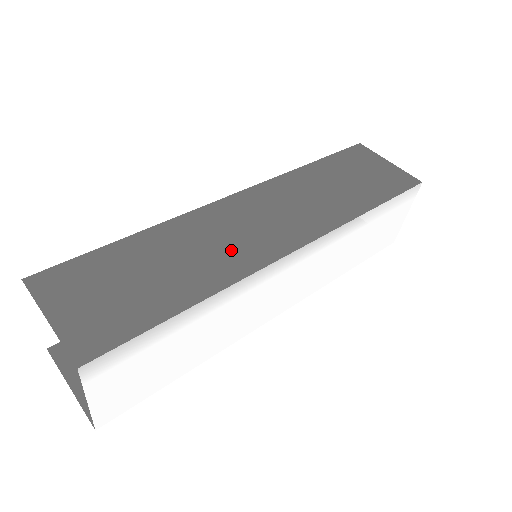
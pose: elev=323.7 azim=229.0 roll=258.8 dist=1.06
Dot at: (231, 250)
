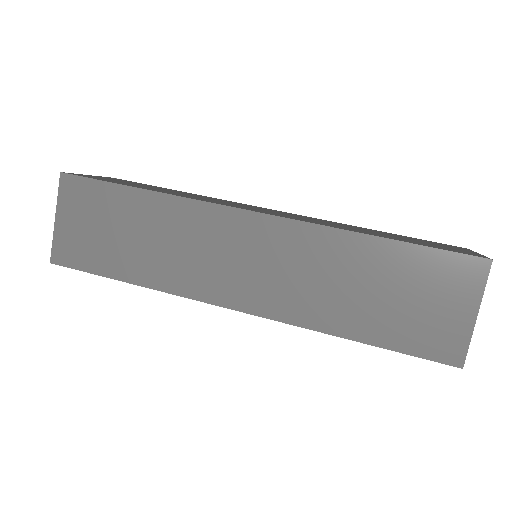
Dot at: (191, 265)
